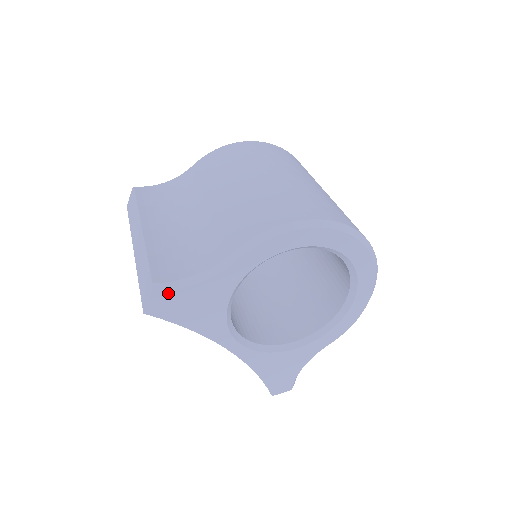
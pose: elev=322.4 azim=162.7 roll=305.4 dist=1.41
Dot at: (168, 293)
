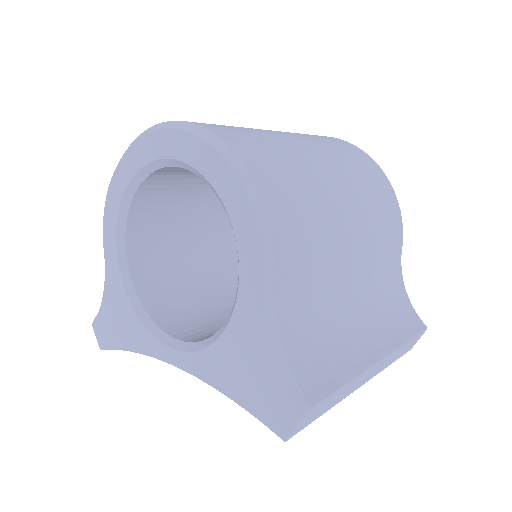
Dot at: (98, 319)
